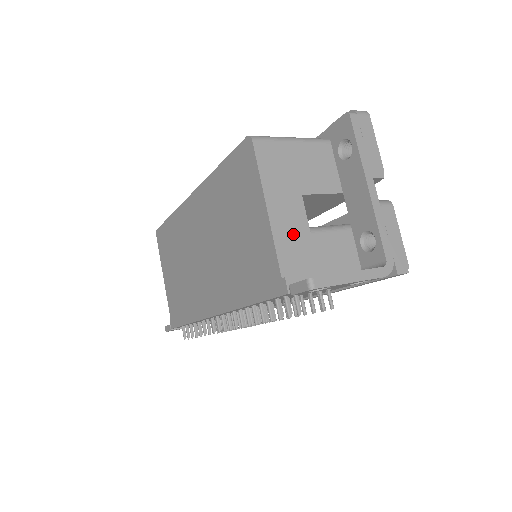
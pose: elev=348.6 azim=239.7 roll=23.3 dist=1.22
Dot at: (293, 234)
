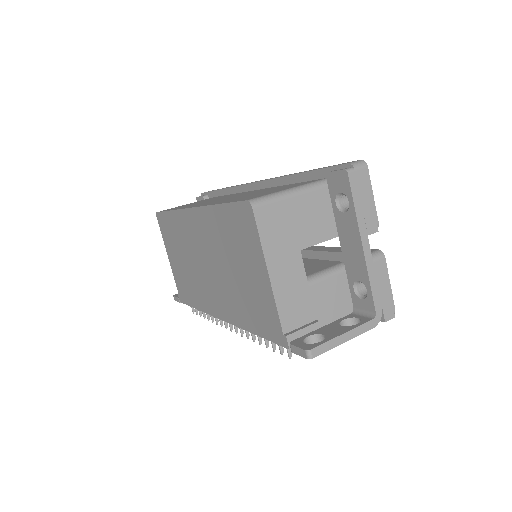
Dot at: (293, 291)
